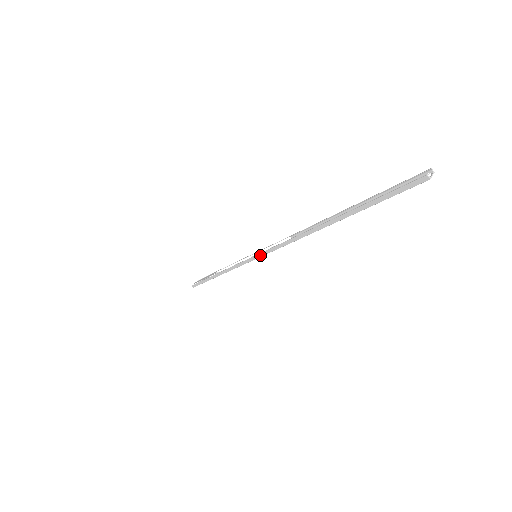
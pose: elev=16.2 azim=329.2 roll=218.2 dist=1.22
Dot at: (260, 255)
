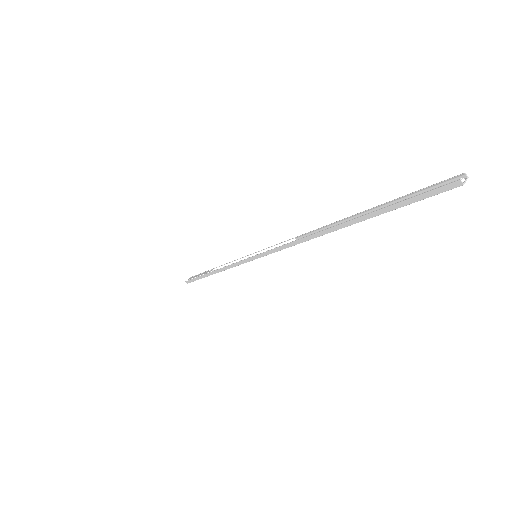
Dot at: (260, 255)
